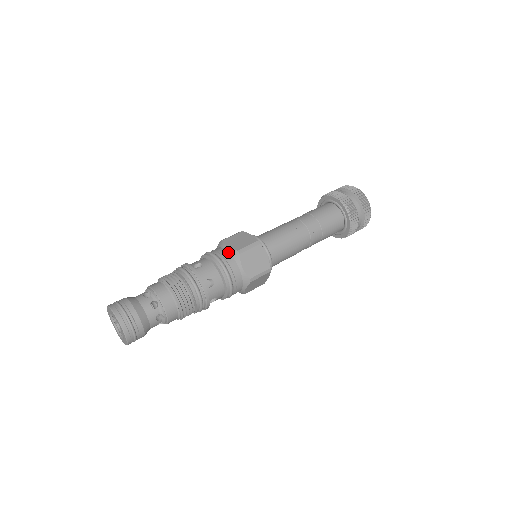
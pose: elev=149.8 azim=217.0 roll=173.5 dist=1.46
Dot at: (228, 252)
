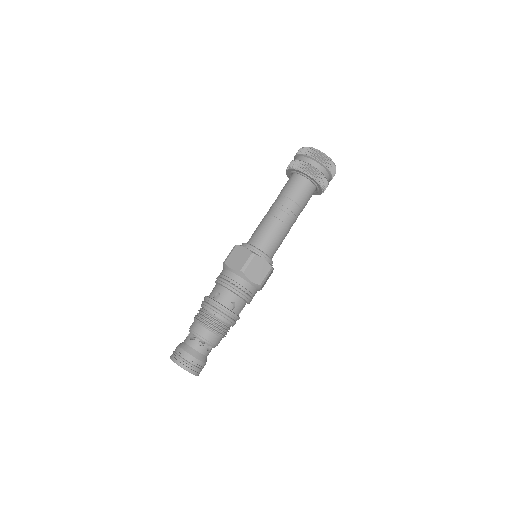
Dot at: (234, 273)
